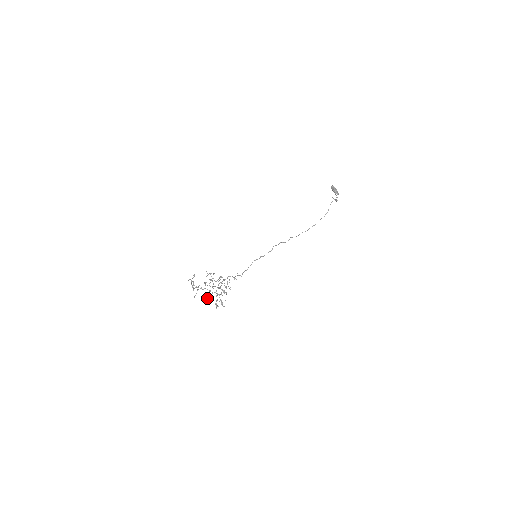
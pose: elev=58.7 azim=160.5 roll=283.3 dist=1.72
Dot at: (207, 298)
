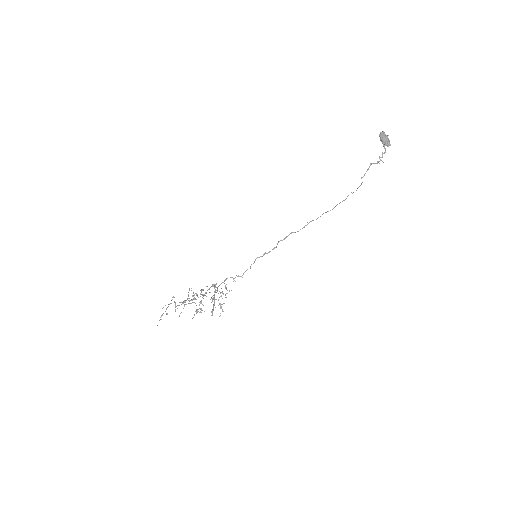
Dot at: (197, 310)
